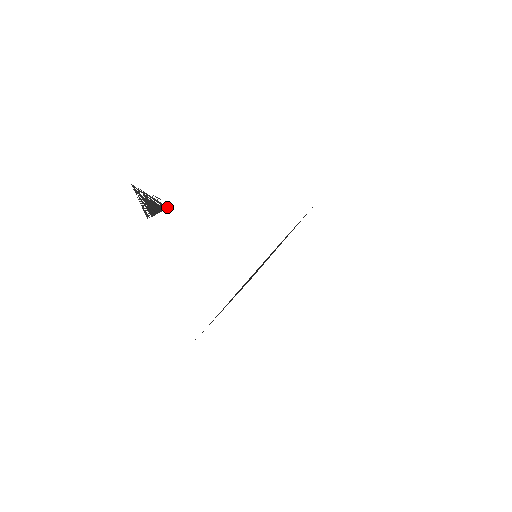
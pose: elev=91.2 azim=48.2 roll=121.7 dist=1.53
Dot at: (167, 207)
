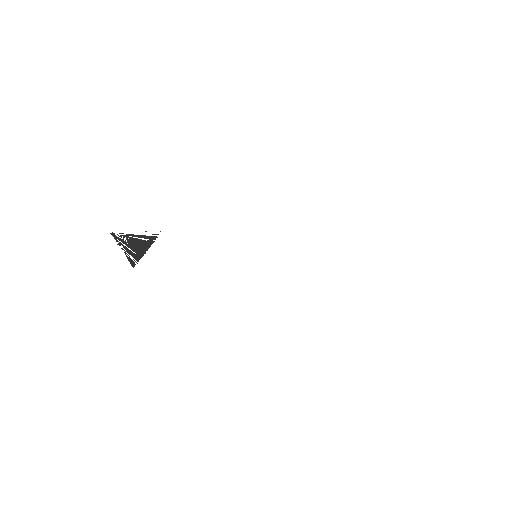
Dot at: (155, 237)
